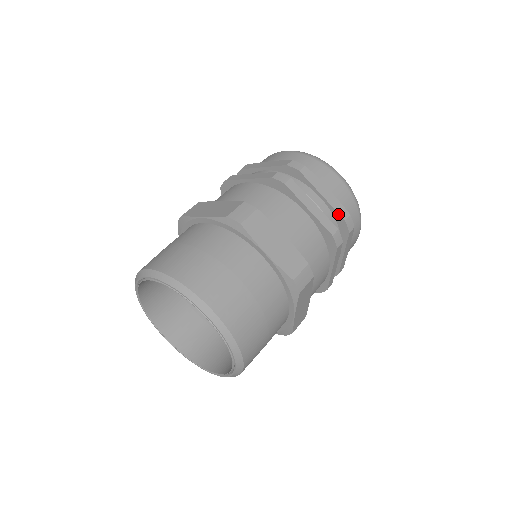
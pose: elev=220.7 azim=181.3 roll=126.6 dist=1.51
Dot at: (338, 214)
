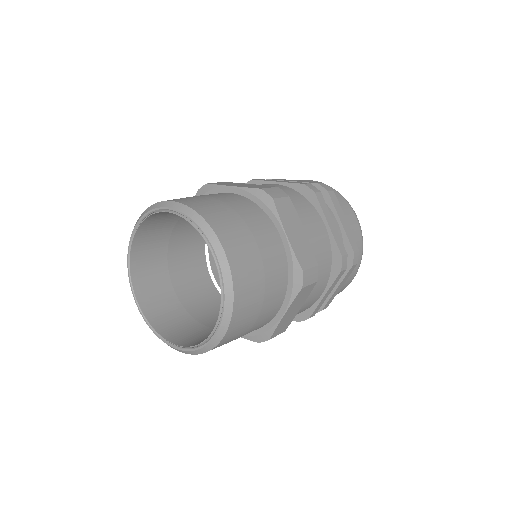
Dot at: (349, 243)
